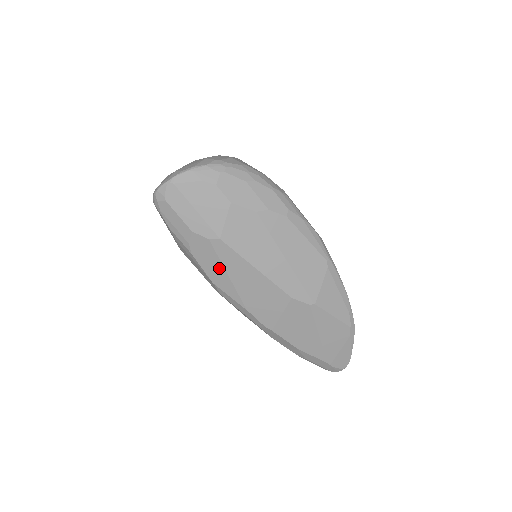
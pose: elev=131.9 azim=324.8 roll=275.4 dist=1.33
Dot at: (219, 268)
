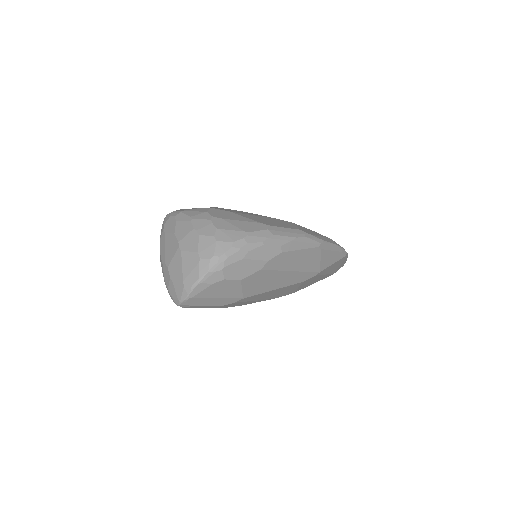
Dot at: (247, 302)
